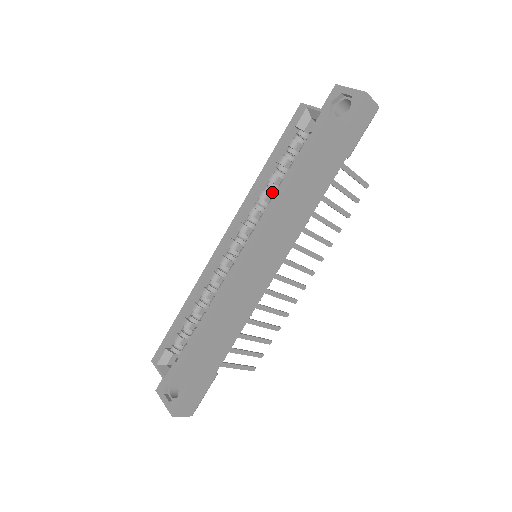
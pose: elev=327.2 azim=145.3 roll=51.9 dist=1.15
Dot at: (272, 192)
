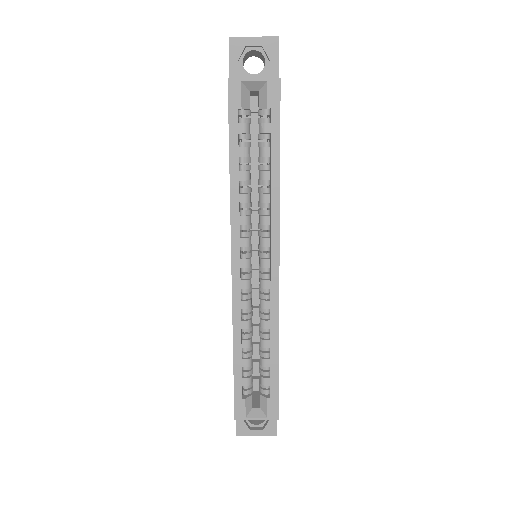
Dot at: (250, 189)
